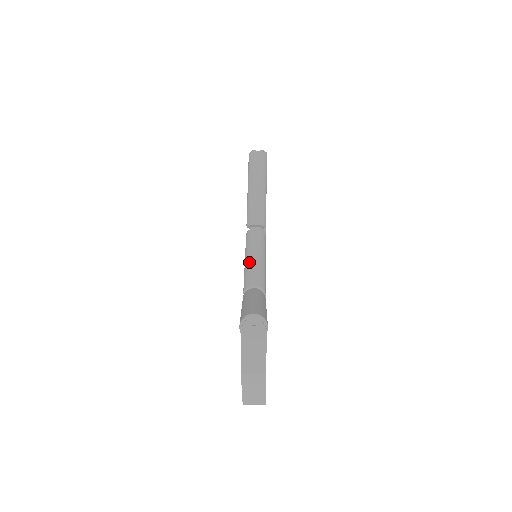
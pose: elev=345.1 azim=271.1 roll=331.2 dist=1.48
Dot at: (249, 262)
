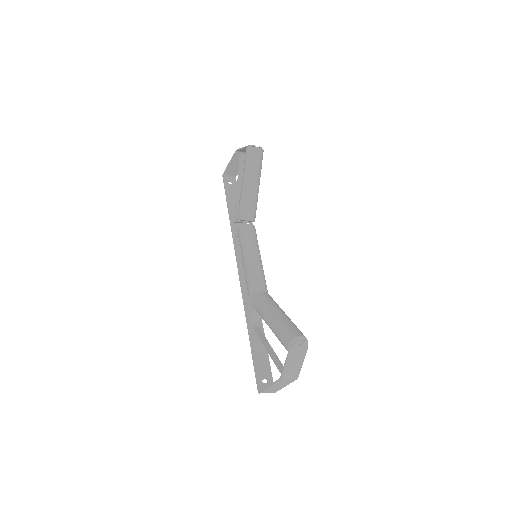
Dot at: (252, 262)
